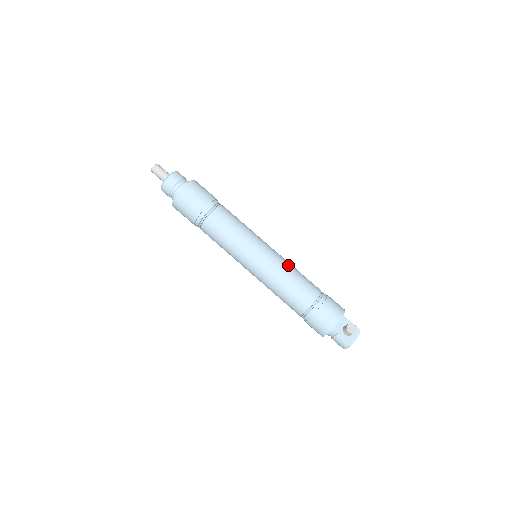
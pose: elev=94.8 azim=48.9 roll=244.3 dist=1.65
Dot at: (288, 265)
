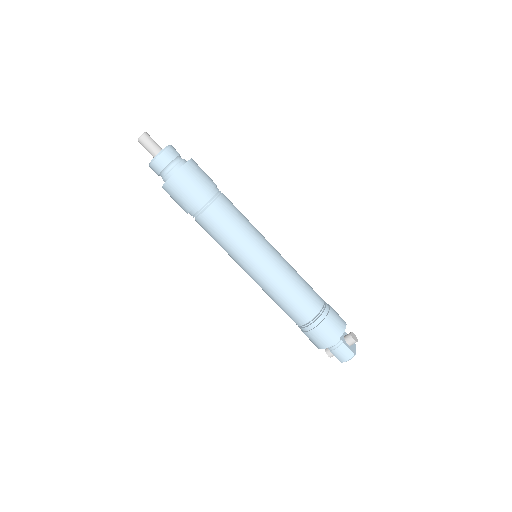
Dot at: (292, 267)
